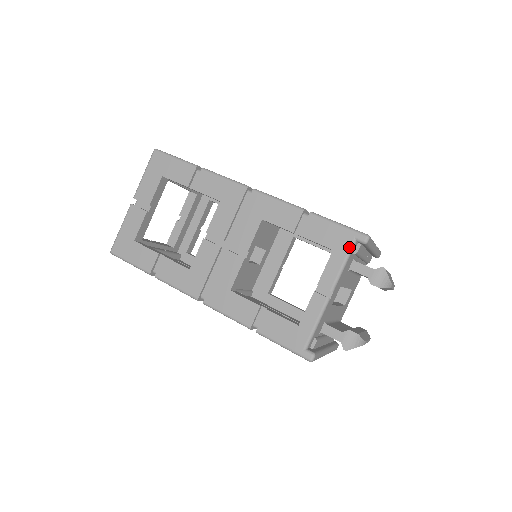
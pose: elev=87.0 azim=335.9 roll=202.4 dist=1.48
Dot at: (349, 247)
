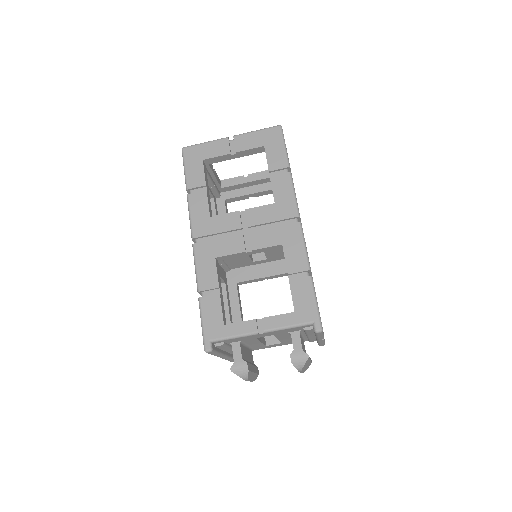
Dot at: (305, 322)
